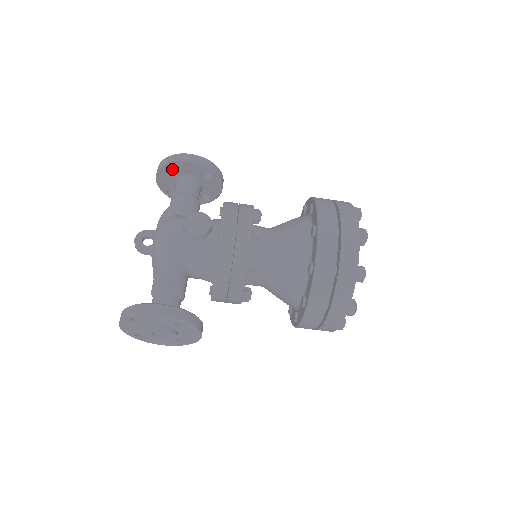
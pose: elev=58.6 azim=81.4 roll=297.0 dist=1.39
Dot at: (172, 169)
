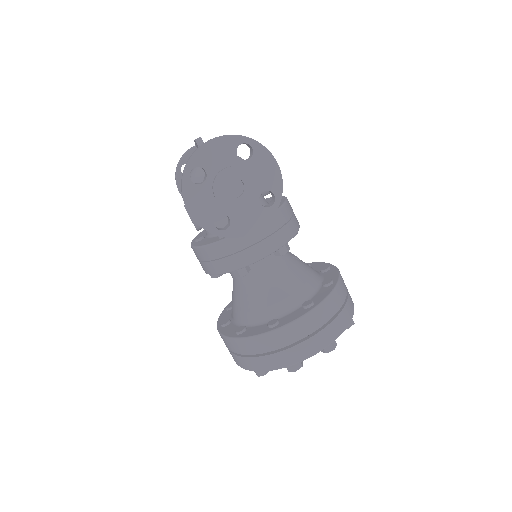
Dot at: occluded
